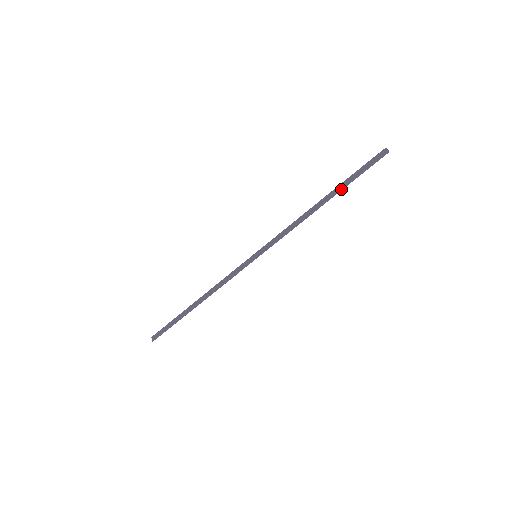
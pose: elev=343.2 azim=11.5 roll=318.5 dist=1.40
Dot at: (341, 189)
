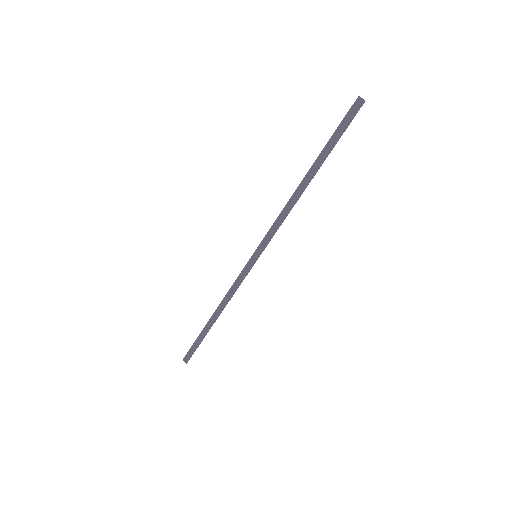
Dot at: (323, 160)
